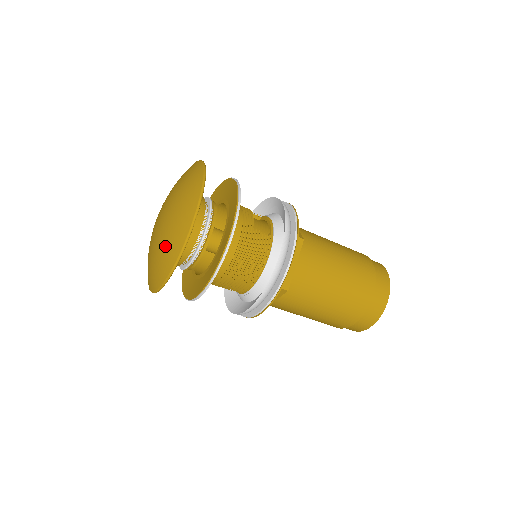
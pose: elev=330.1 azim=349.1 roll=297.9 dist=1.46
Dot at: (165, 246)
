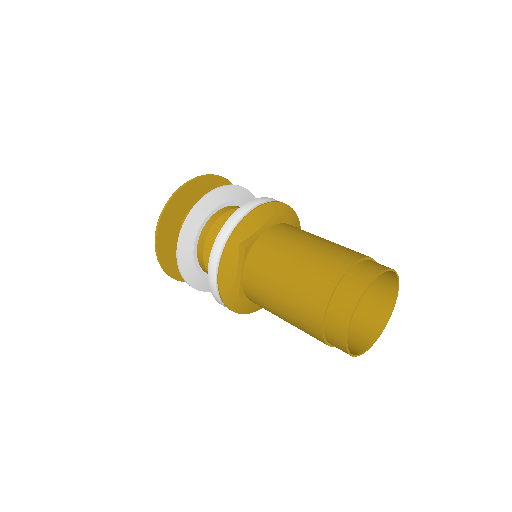
Dot at: occluded
